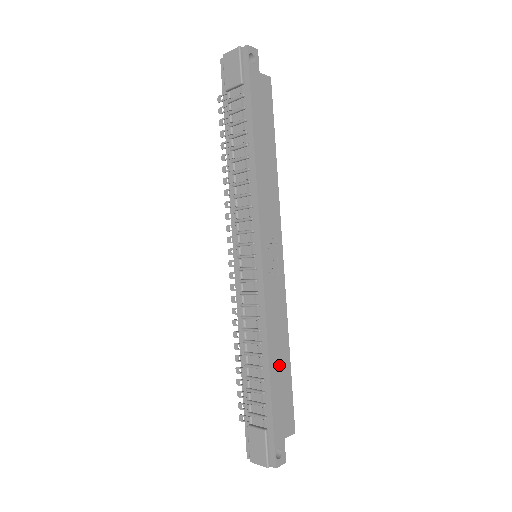
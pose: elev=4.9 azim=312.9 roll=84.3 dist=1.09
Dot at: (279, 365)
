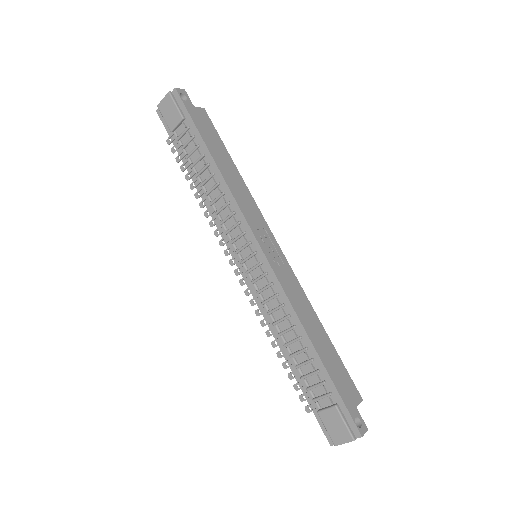
Dot at: (320, 341)
